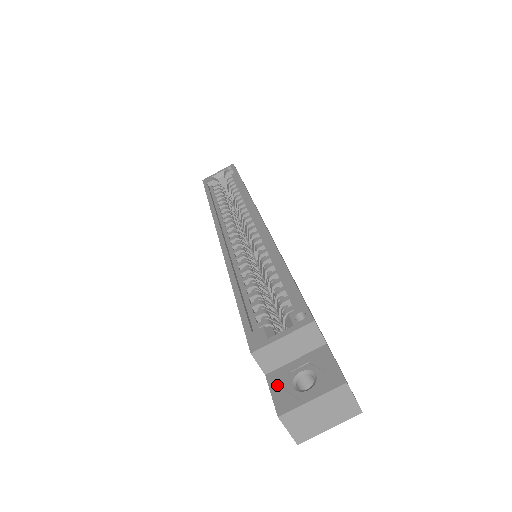
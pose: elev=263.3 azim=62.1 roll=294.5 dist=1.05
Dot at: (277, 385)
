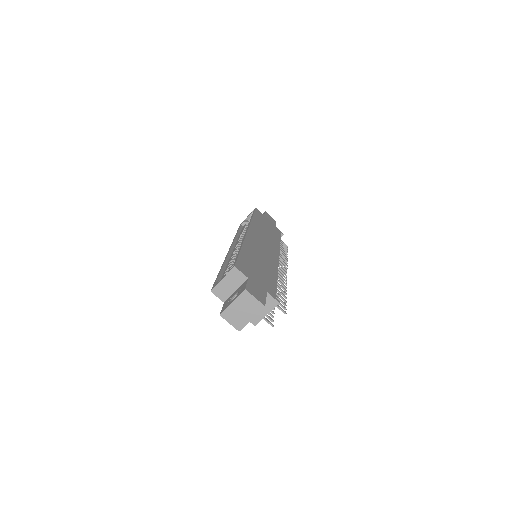
Dot at: (225, 304)
